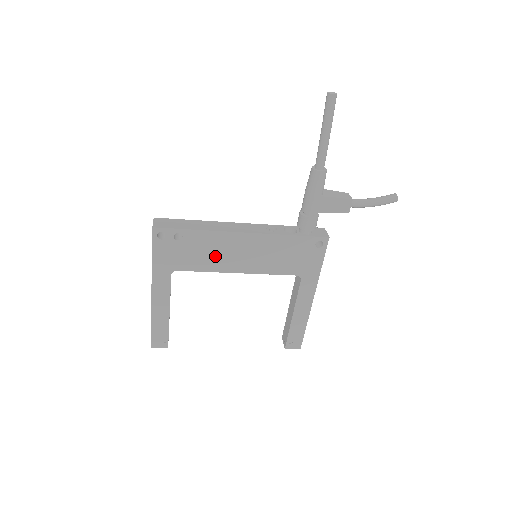
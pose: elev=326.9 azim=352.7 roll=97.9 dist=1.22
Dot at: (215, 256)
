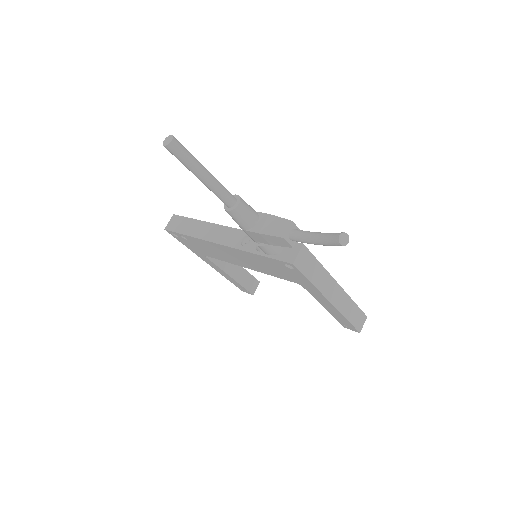
Dot at: (219, 254)
